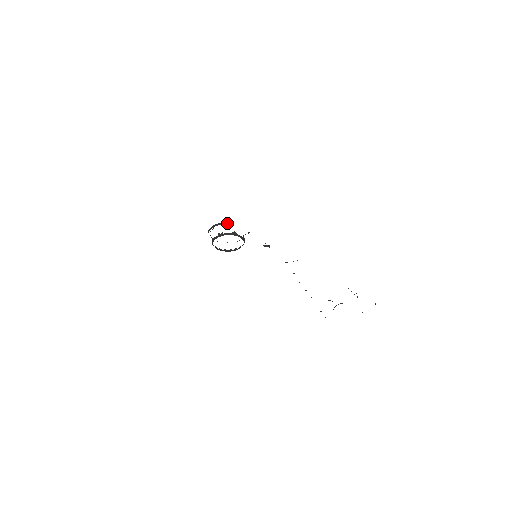
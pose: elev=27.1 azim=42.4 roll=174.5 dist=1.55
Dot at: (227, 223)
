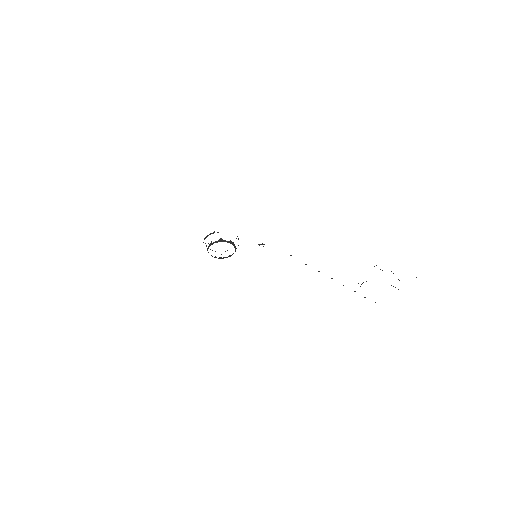
Dot at: (213, 233)
